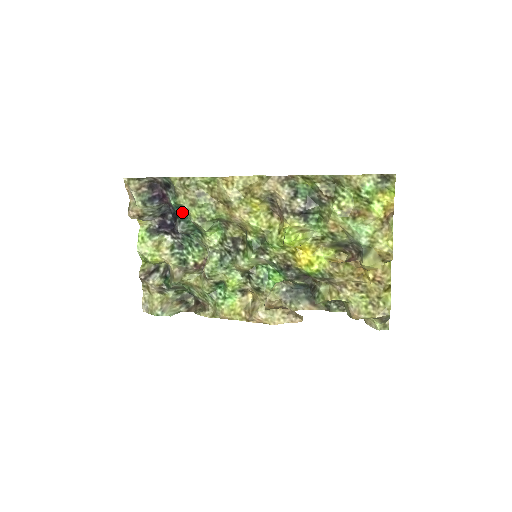
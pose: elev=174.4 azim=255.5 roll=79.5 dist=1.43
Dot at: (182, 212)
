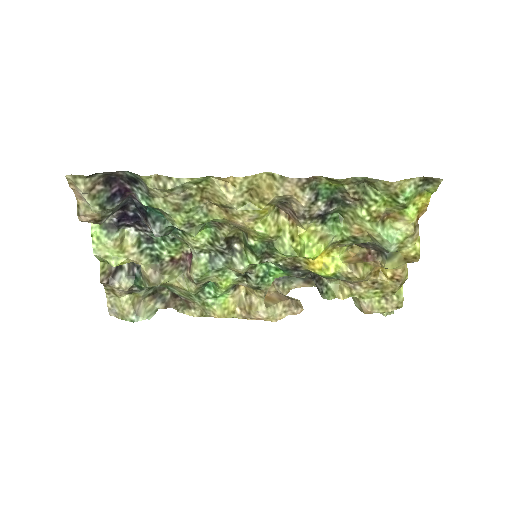
Dot at: (156, 210)
